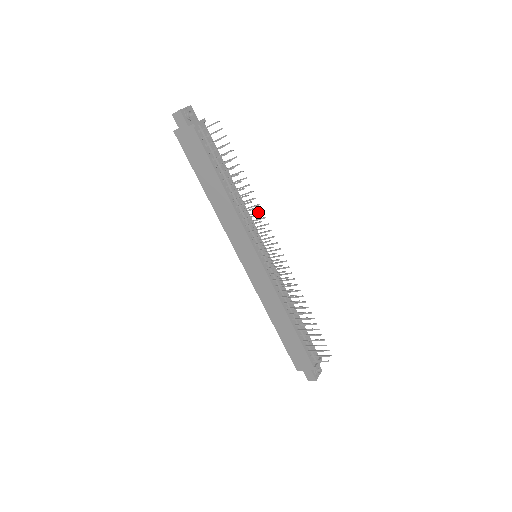
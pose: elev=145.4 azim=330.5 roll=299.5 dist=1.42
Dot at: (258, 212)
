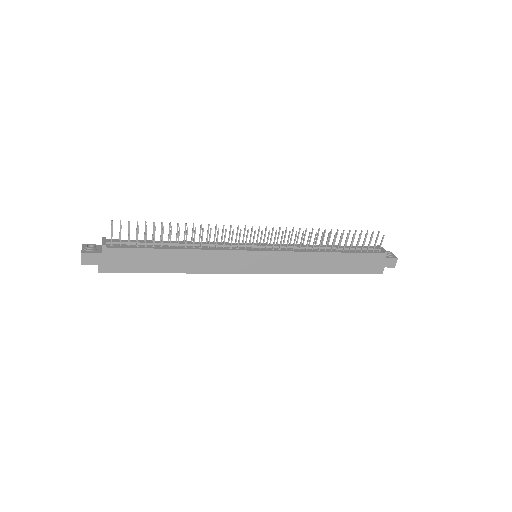
Dot at: (215, 230)
